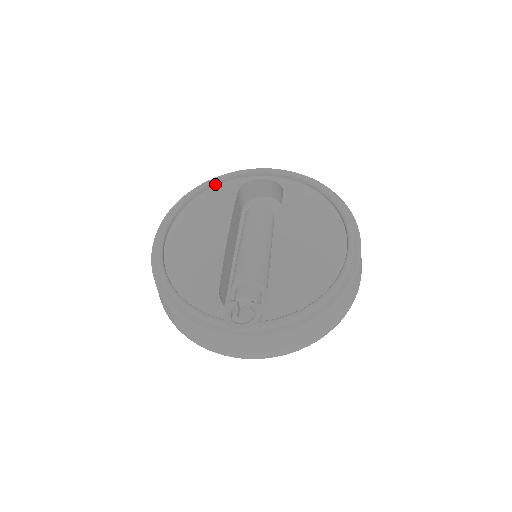
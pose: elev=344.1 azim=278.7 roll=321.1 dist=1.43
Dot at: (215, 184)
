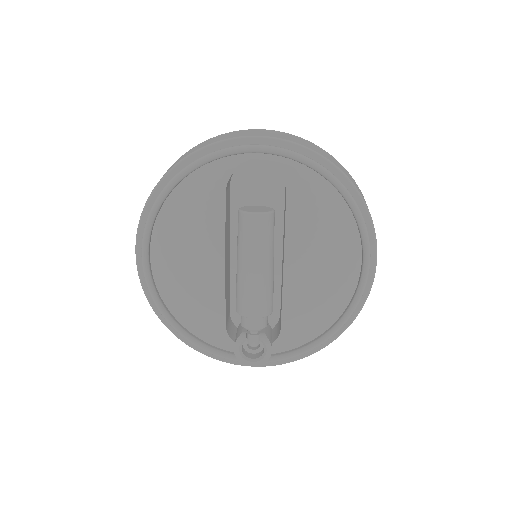
Dot at: (192, 172)
